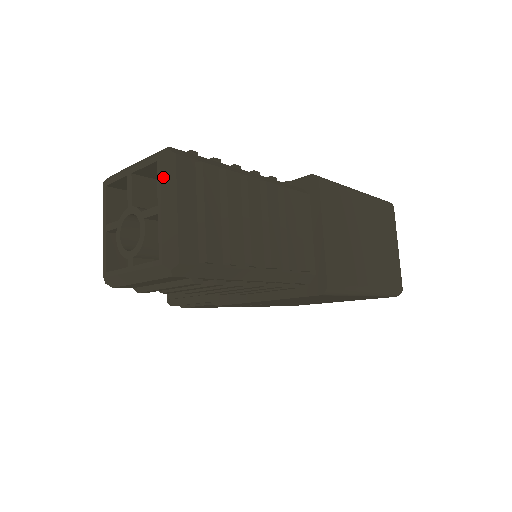
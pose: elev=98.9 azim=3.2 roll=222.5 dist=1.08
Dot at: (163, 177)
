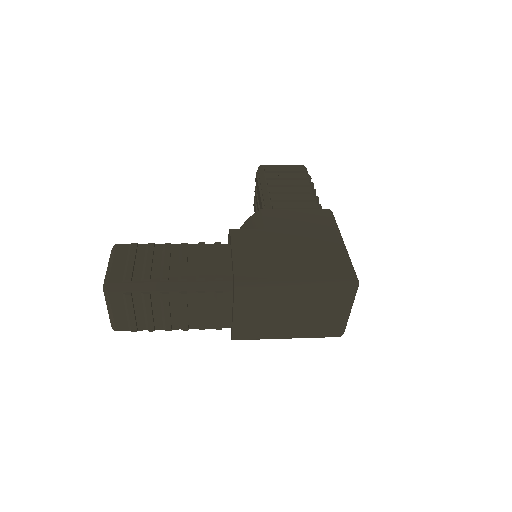
Dot at: (105, 297)
